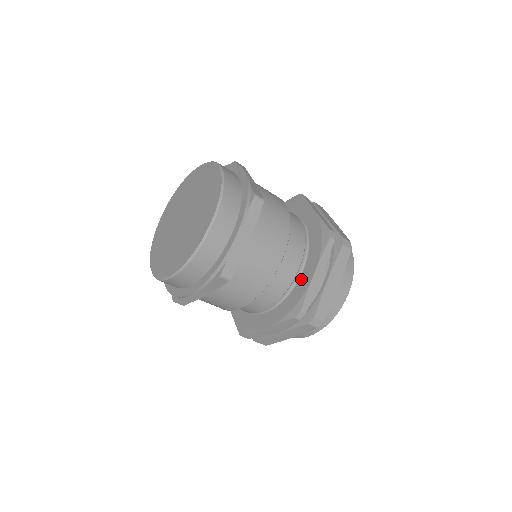
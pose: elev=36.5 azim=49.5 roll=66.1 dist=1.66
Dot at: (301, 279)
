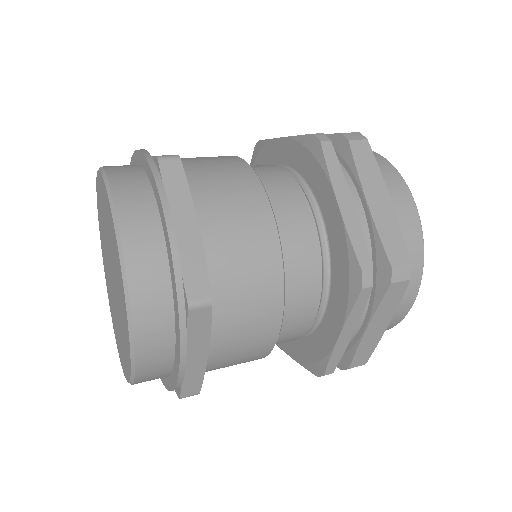
Dot at: (322, 328)
